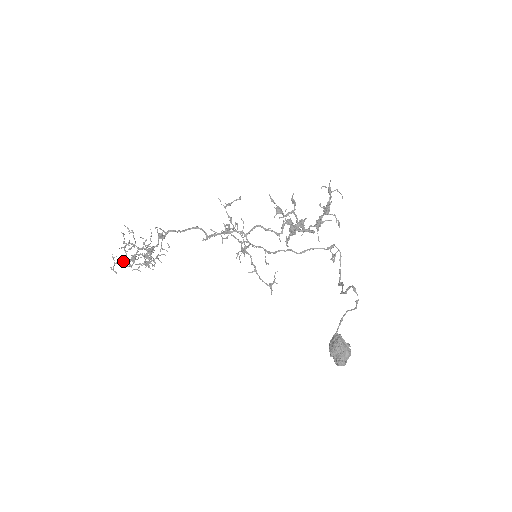
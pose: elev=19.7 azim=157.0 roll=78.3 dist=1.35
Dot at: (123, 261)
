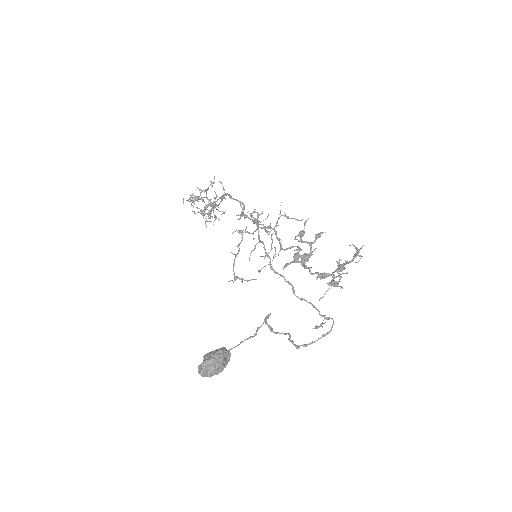
Dot at: occluded
